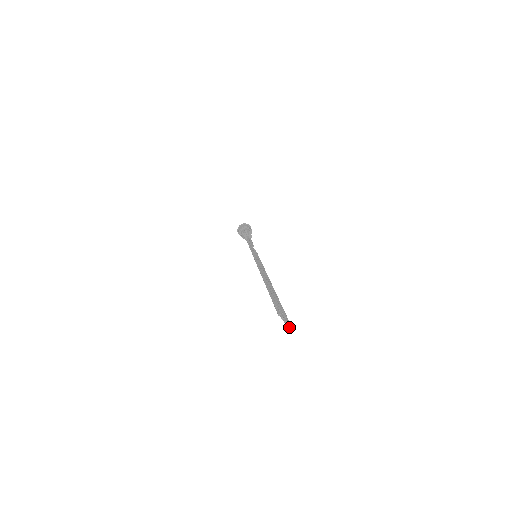
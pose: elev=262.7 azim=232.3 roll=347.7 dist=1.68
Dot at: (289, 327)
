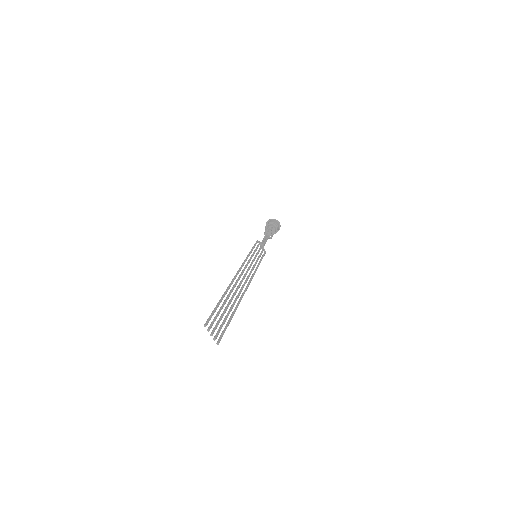
Dot at: (217, 341)
